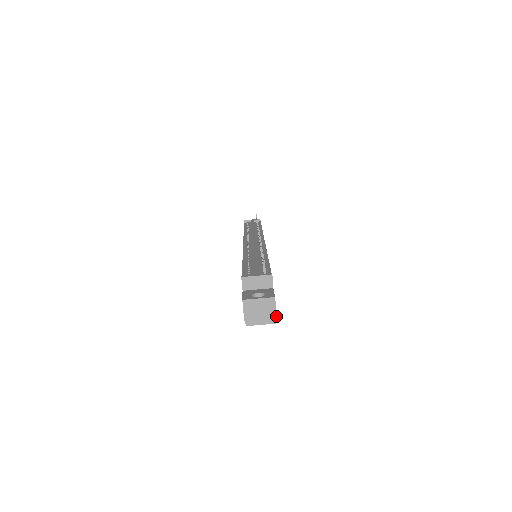
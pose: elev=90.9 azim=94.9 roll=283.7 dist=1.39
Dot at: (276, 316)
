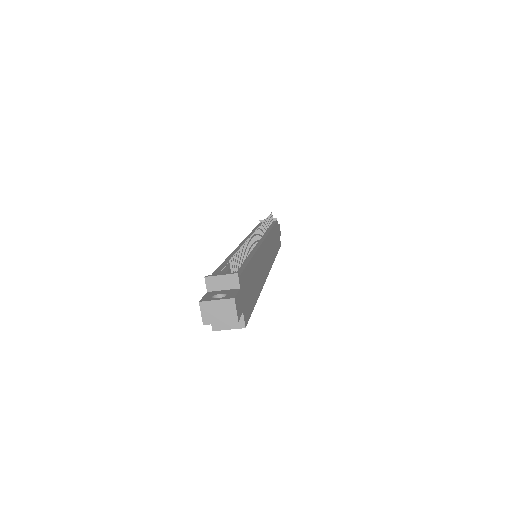
Dot at: (237, 319)
